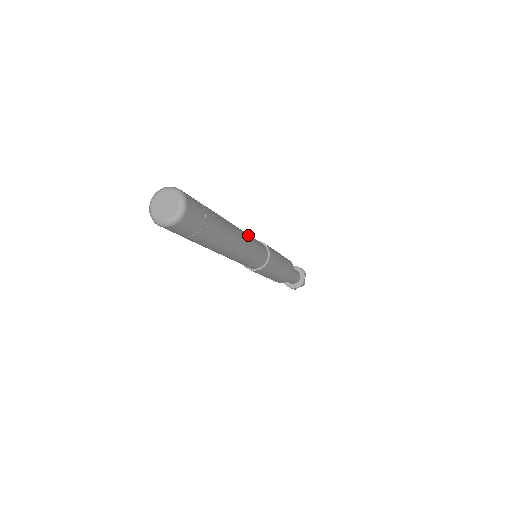
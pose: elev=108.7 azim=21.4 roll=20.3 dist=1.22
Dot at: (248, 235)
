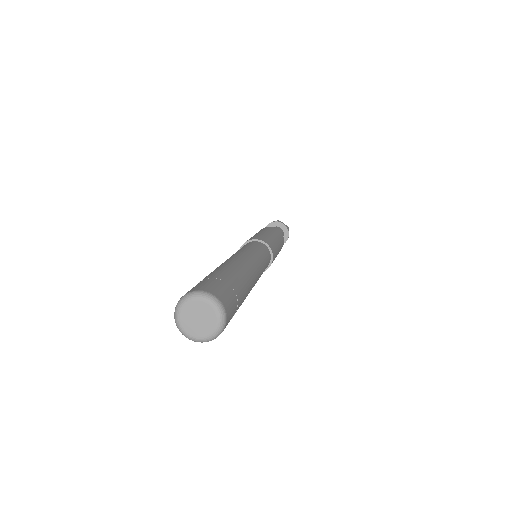
Dot at: (241, 251)
